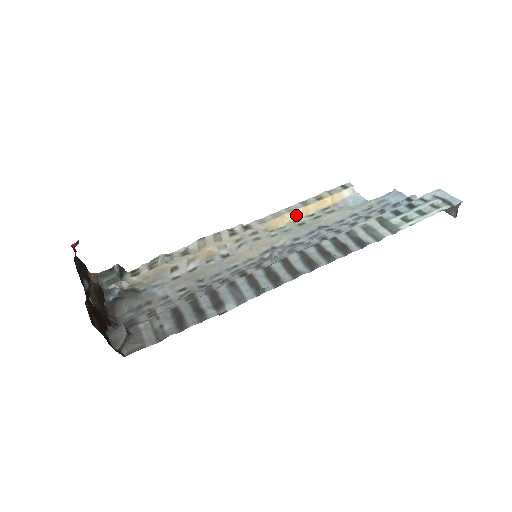
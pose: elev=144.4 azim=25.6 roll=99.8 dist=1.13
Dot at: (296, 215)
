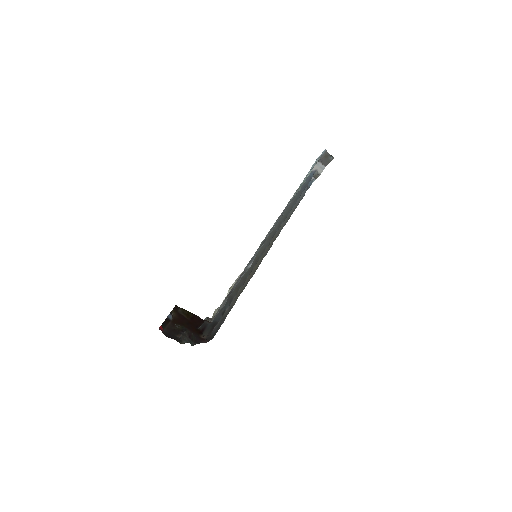
Dot at: occluded
